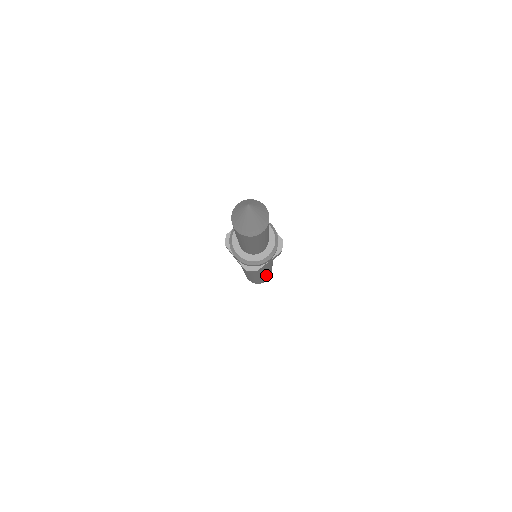
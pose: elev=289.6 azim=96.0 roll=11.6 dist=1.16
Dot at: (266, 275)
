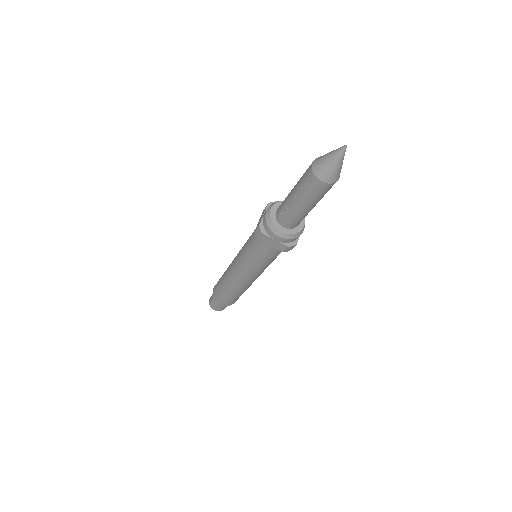
Dot at: occluded
